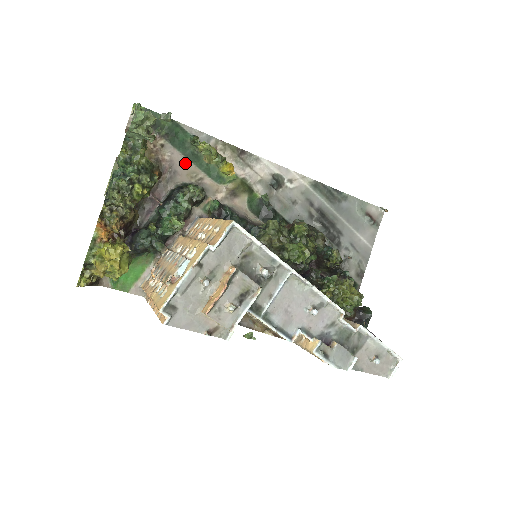
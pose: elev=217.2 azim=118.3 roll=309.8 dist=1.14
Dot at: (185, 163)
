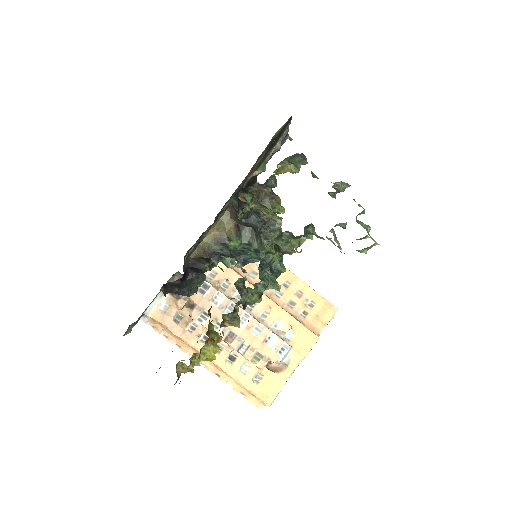
Dot at: occluded
